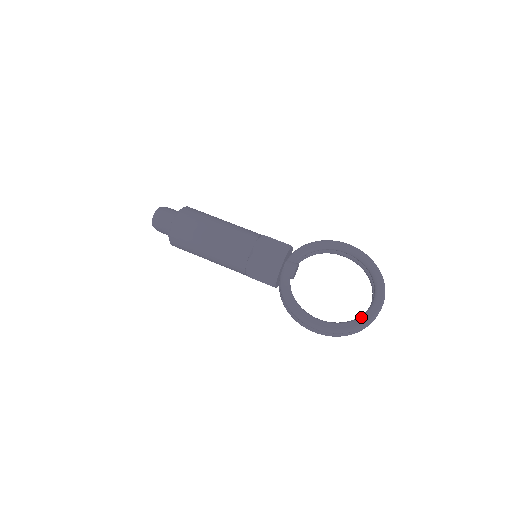
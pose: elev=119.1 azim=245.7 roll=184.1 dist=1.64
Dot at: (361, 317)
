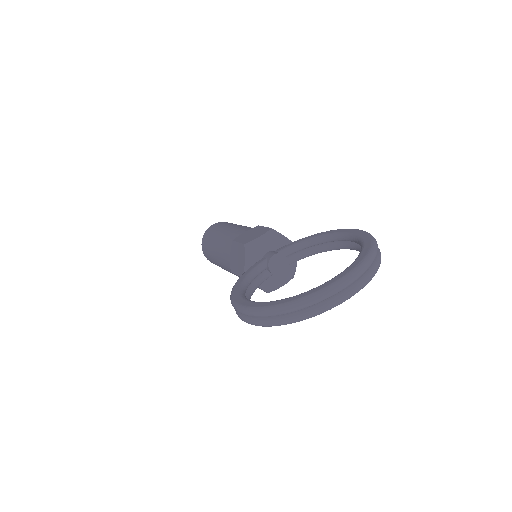
Dot at: occluded
